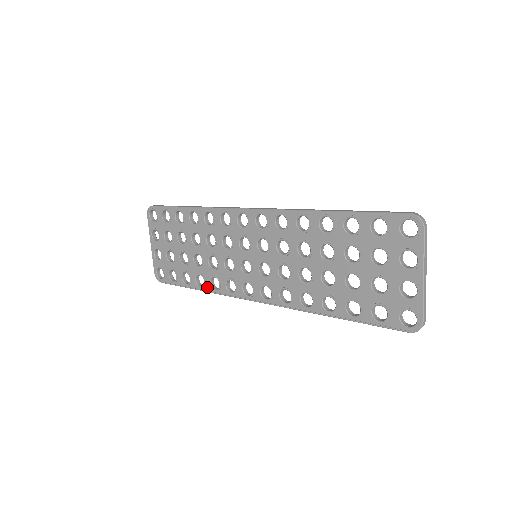
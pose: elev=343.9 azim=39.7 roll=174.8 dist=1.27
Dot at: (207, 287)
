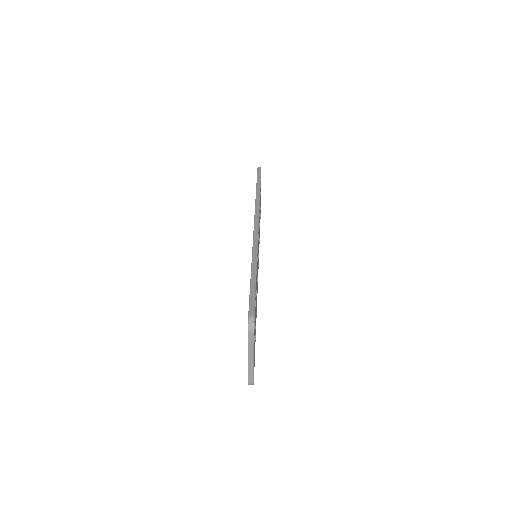
Dot at: occluded
